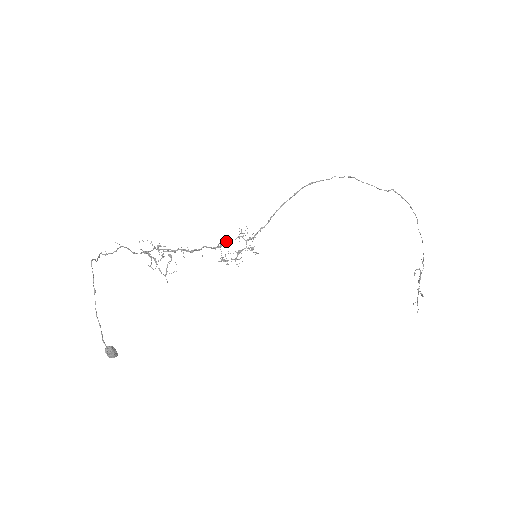
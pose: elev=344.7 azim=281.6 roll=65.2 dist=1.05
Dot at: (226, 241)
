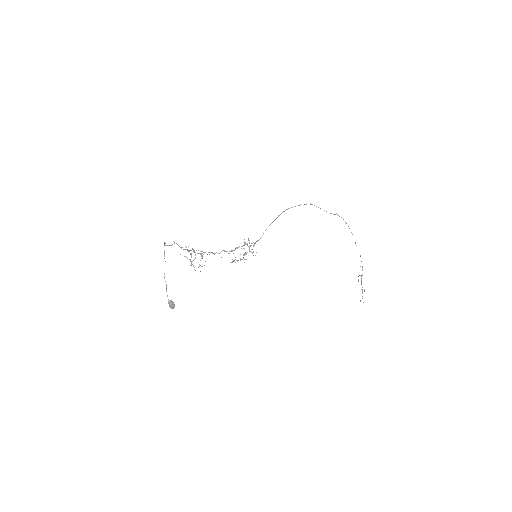
Dot at: (236, 247)
